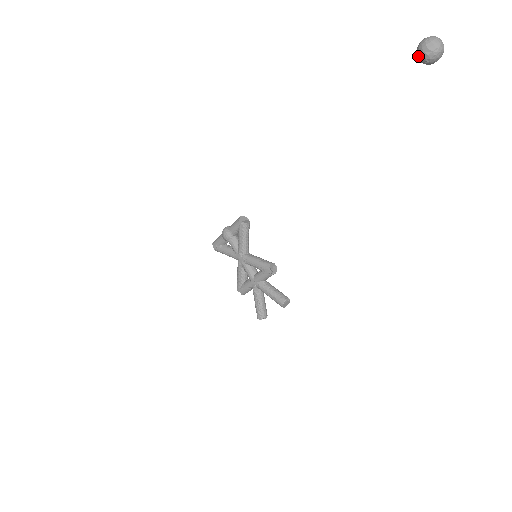
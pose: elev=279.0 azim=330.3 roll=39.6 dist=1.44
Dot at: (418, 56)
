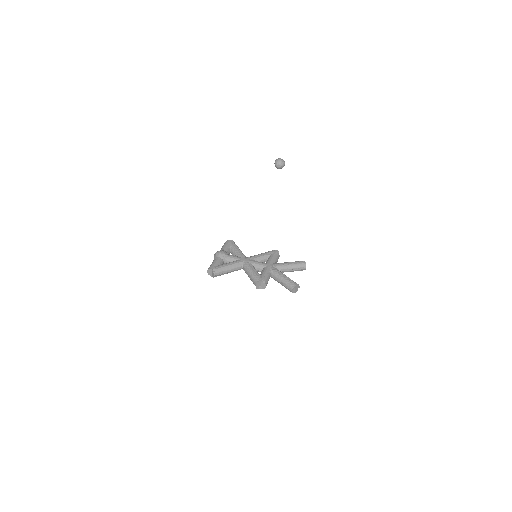
Dot at: (278, 162)
